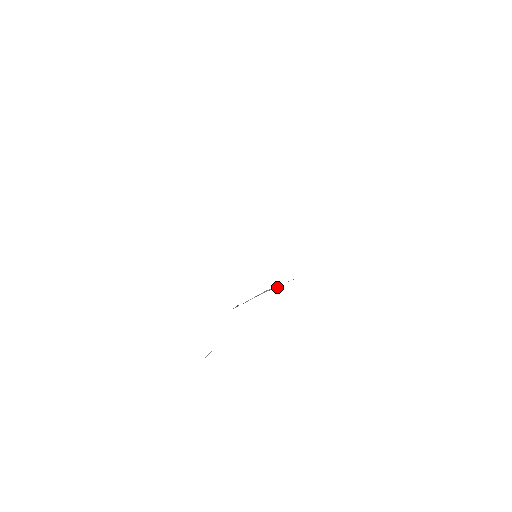
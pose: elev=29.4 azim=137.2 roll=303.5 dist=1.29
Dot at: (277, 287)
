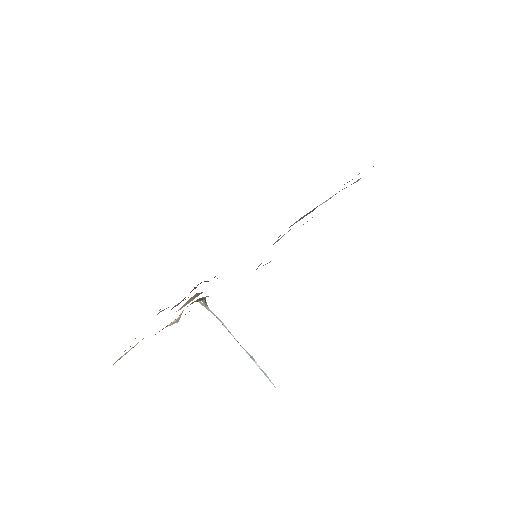
Dot at: (262, 371)
